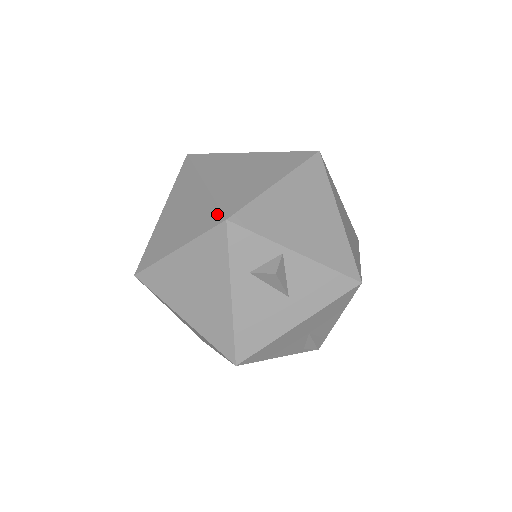
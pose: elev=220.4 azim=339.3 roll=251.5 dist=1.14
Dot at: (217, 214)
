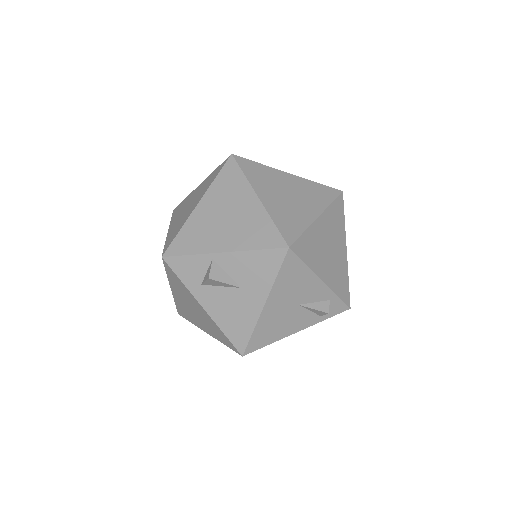
Dot at: occluded
